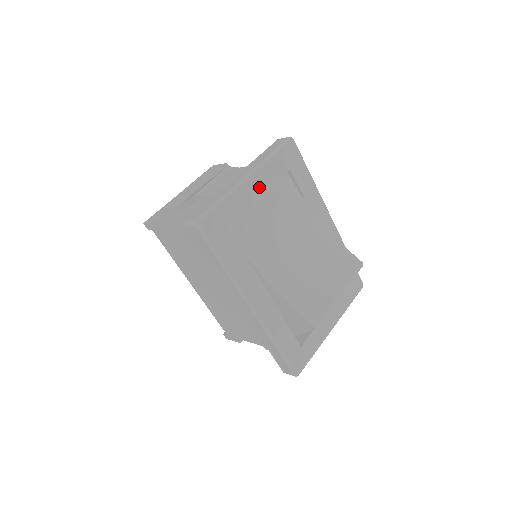
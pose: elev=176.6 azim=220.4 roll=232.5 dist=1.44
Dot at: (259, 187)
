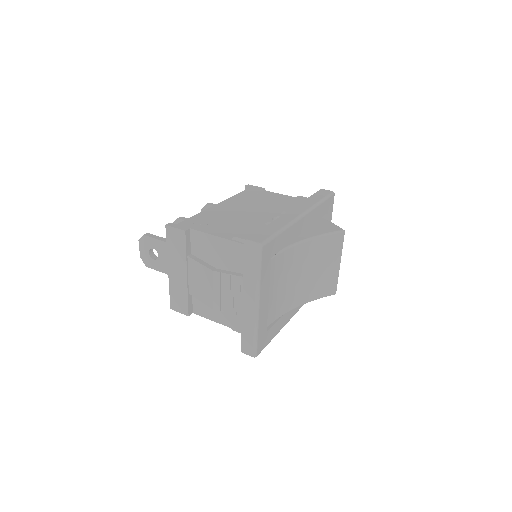
Dot at: (265, 297)
